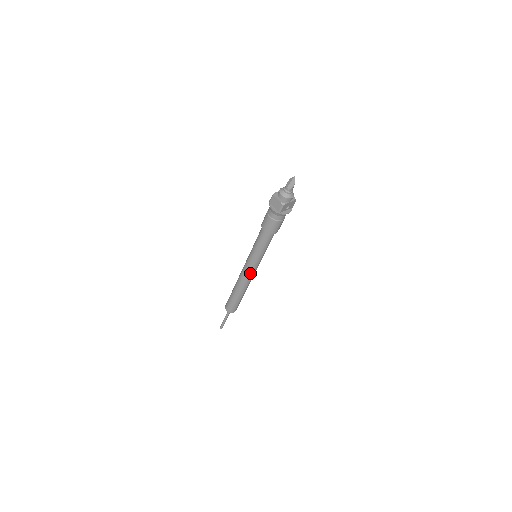
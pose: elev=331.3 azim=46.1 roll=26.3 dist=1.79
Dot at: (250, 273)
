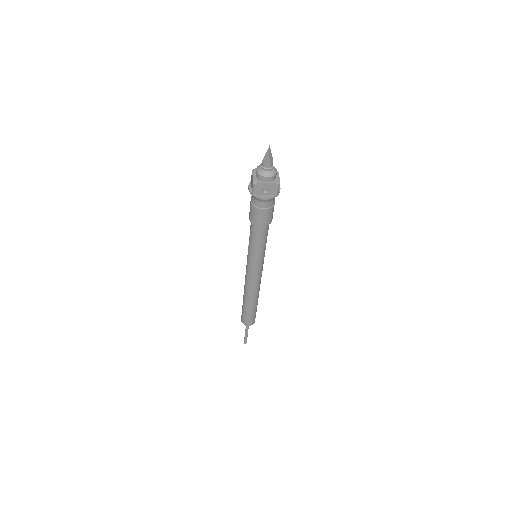
Dot at: (249, 276)
